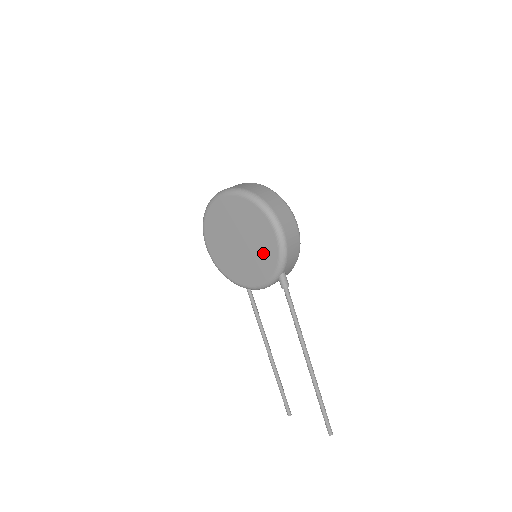
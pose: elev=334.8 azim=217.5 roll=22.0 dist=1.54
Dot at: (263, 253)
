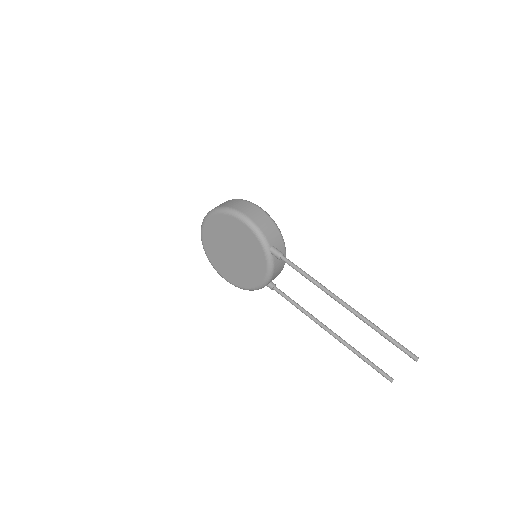
Dot at: (248, 244)
